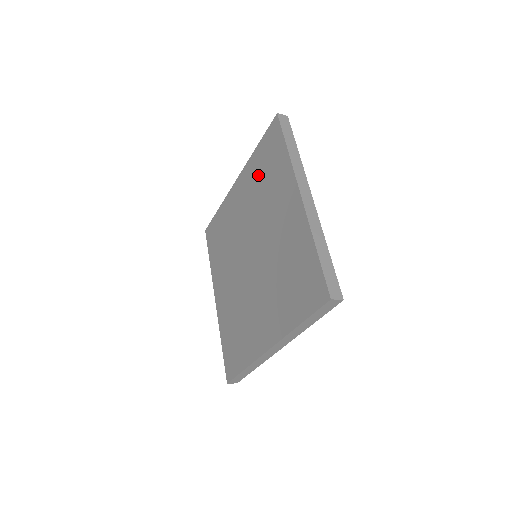
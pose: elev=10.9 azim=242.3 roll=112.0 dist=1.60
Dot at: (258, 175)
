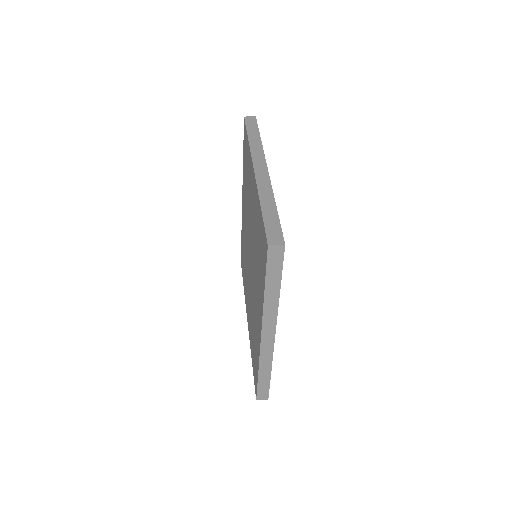
Dot at: (245, 180)
